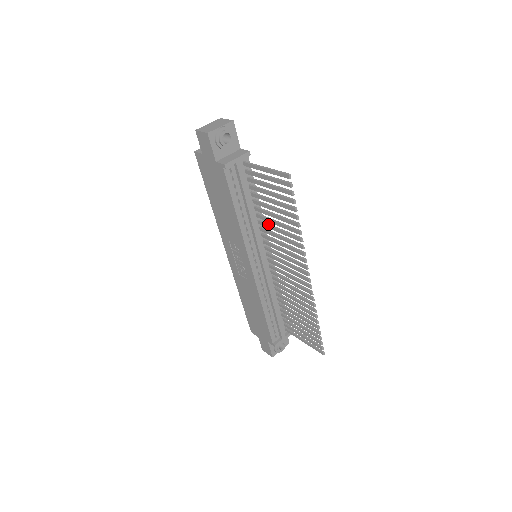
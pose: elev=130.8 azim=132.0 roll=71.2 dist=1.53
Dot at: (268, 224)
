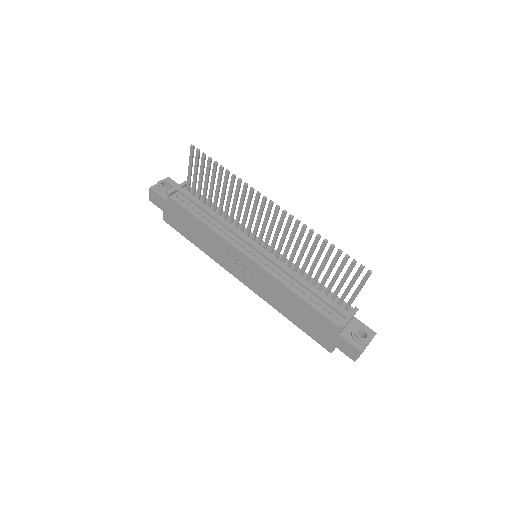
Dot at: (231, 211)
